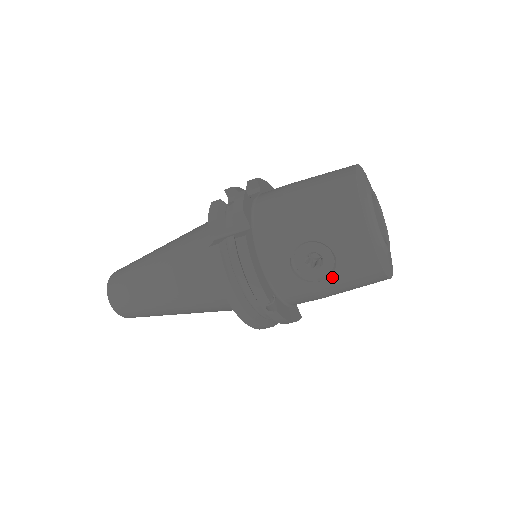
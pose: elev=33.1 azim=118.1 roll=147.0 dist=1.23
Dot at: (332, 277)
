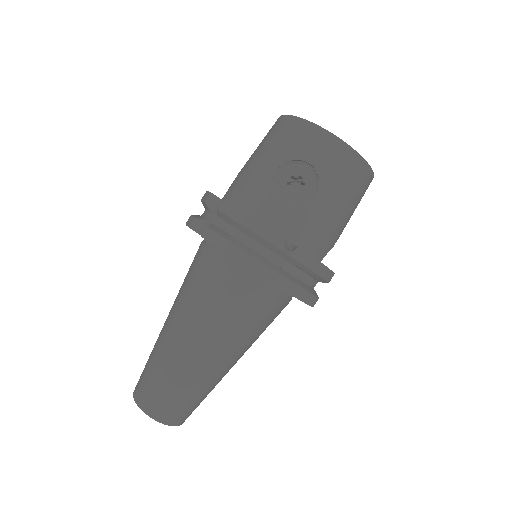
Dot at: (321, 185)
